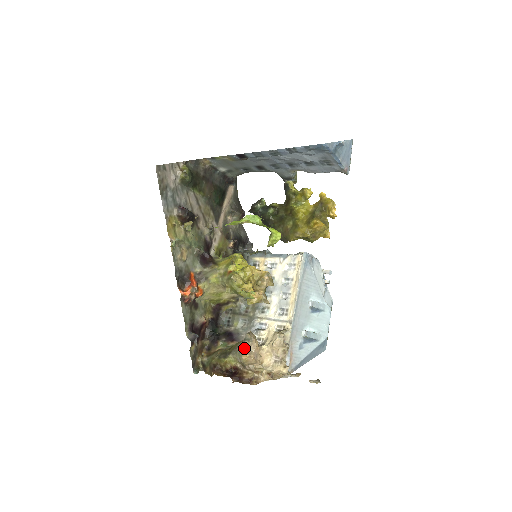
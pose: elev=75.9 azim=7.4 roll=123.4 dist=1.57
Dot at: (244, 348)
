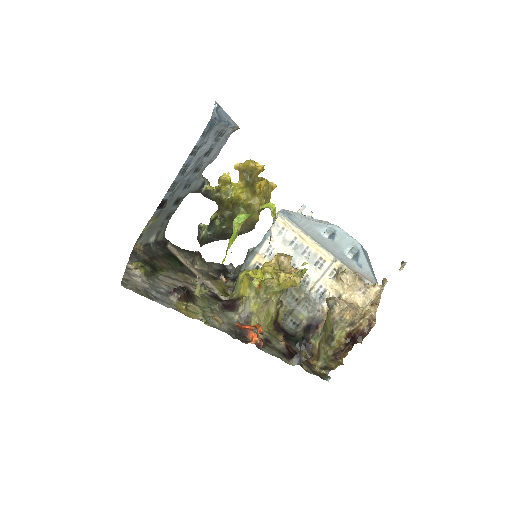
Dot at: (339, 312)
